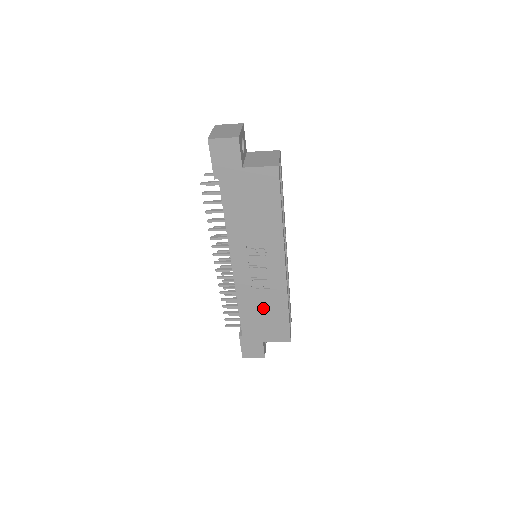
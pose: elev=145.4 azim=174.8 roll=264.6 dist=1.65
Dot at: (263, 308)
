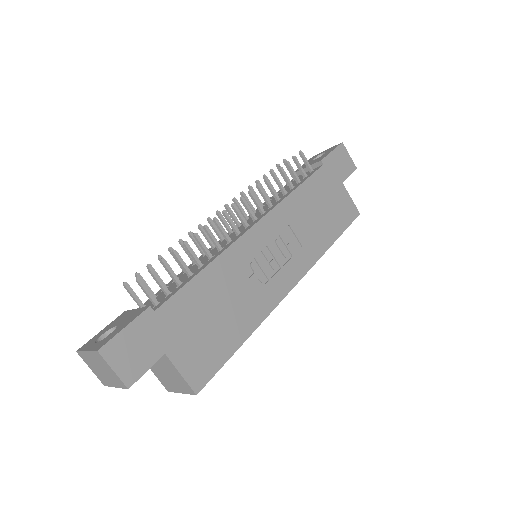
Dot at: (225, 305)
